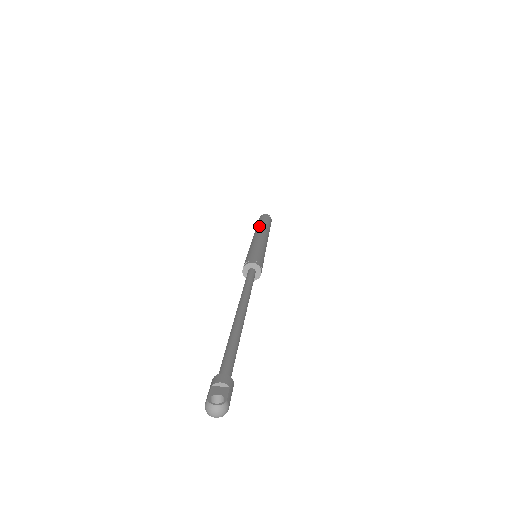
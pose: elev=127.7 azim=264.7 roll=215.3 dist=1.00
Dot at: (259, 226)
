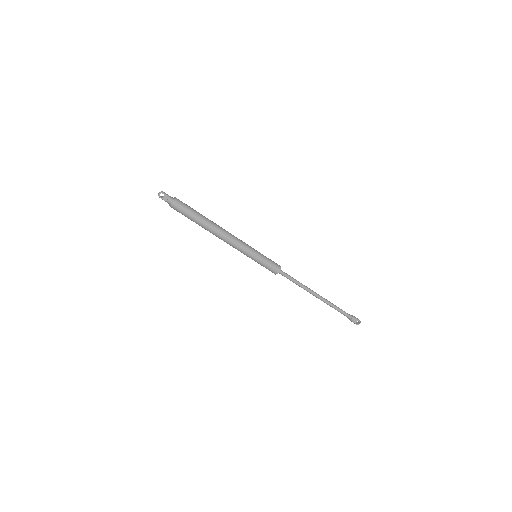
Dot at: (209, 230)
